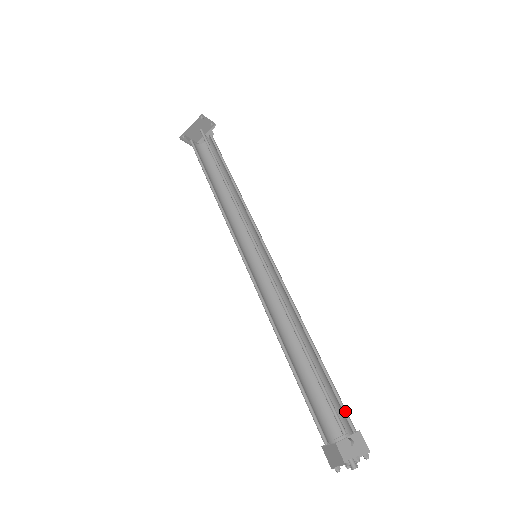
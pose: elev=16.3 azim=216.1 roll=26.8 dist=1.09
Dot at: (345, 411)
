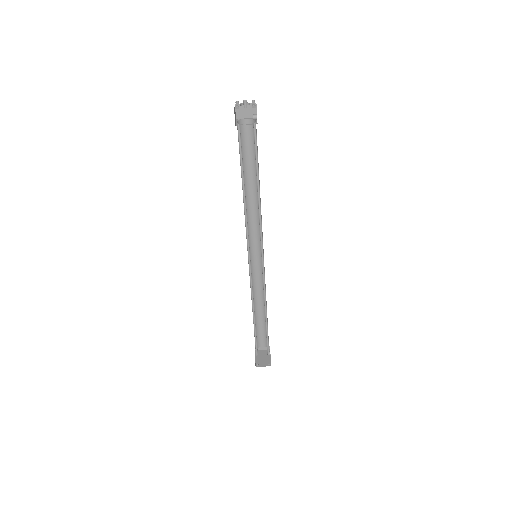
Dot at: occluded
